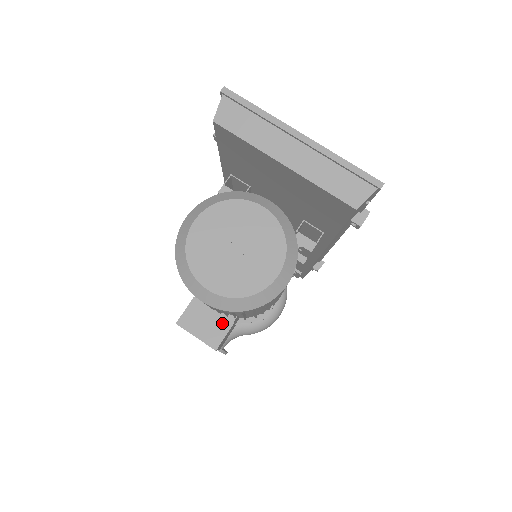
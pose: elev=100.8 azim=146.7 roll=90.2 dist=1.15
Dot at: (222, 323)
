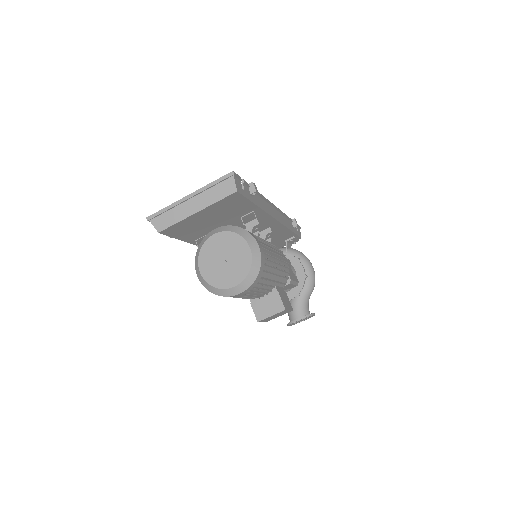
Dot at: (273, 297)
